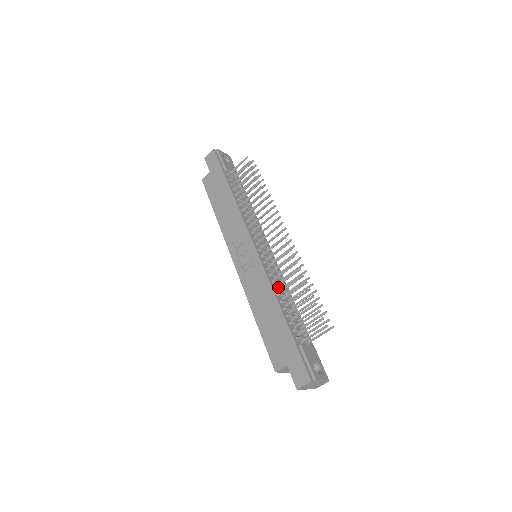
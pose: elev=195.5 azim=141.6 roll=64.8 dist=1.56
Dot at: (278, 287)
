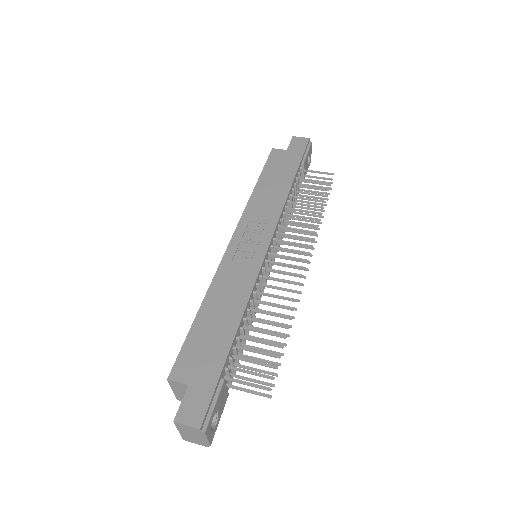
Dot at: occluded
